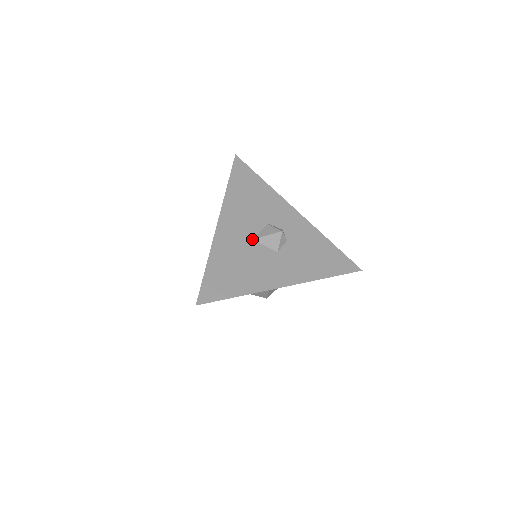
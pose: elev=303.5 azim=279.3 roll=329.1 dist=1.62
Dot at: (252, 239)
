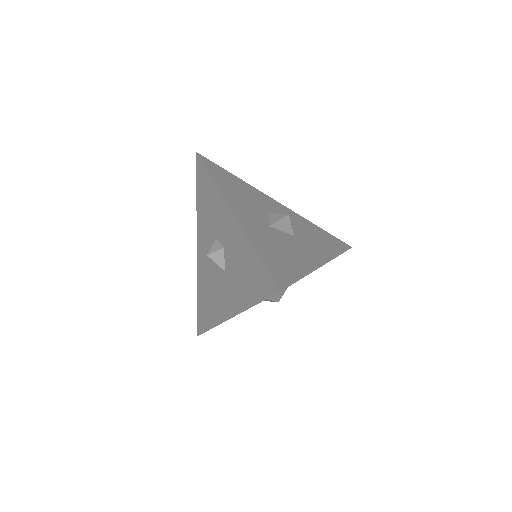
Dot at: (269, 225)
